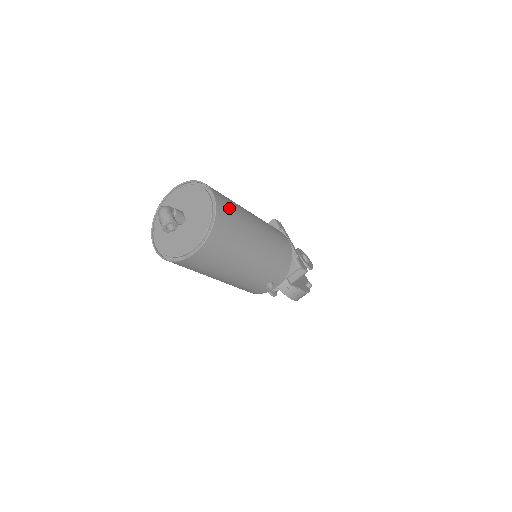
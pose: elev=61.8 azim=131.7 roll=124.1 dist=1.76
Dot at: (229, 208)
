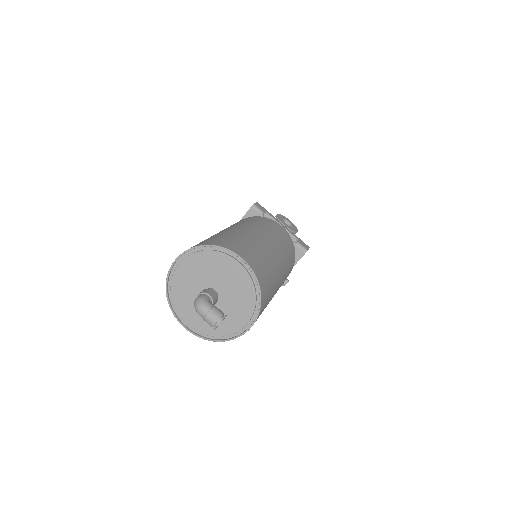
Dot at: (257, 259)
